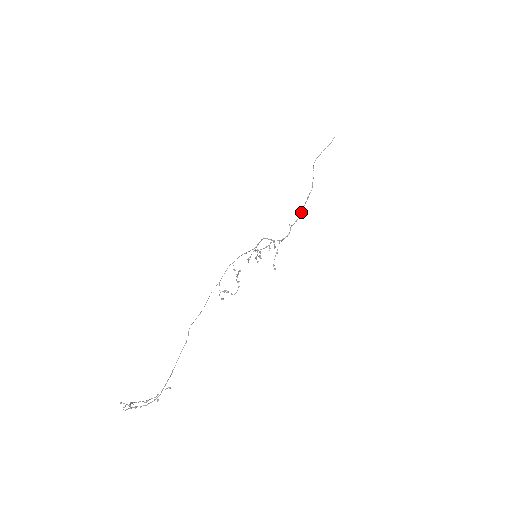
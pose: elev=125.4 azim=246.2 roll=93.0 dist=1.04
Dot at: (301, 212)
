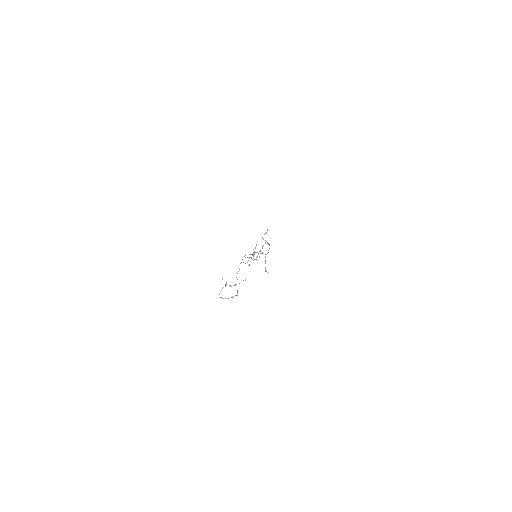
Dot at: occluded
